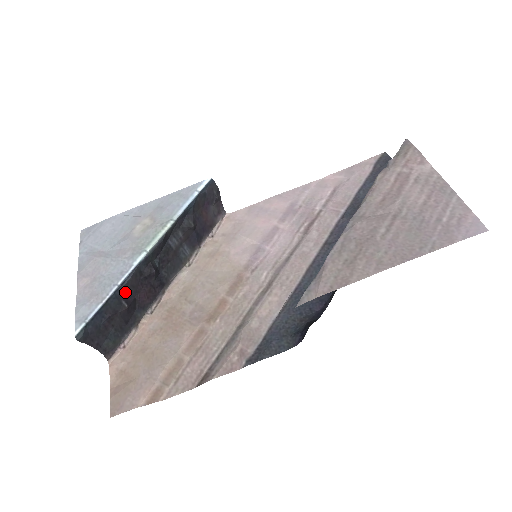
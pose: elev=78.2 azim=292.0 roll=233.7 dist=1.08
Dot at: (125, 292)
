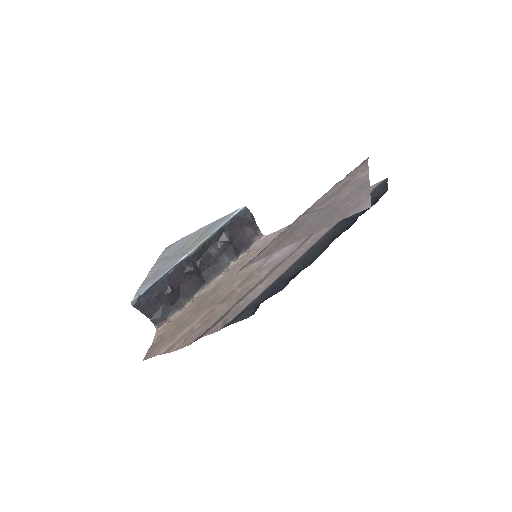
Dot at: (170, 280)
